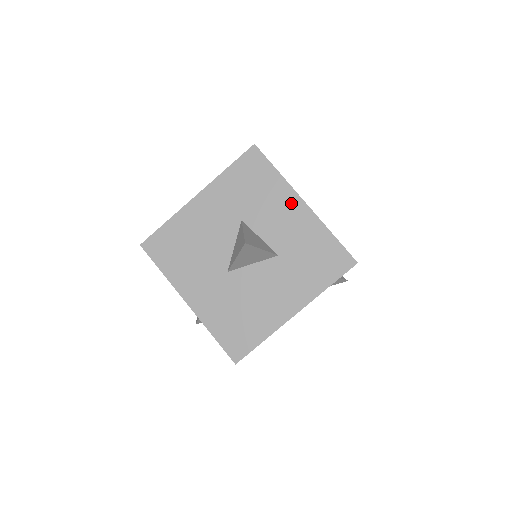
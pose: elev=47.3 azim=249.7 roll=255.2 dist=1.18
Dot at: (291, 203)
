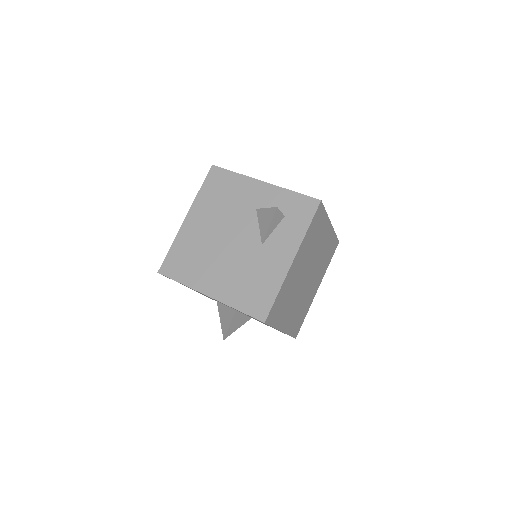
Dot at: occluded
